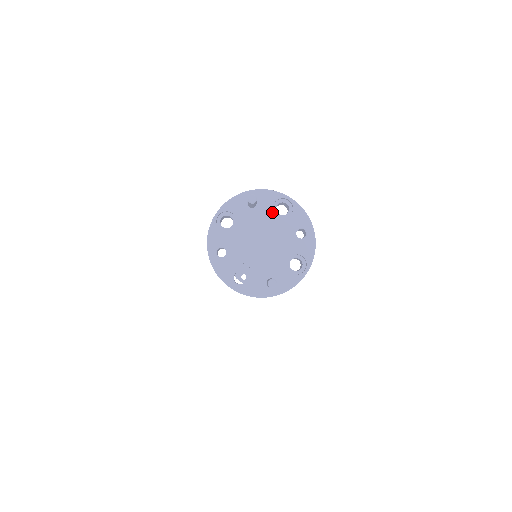
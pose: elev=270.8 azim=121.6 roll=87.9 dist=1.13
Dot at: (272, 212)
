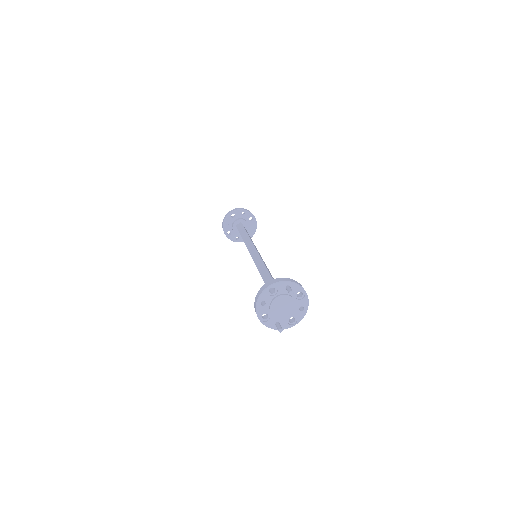
Dot at: (295, 295)
